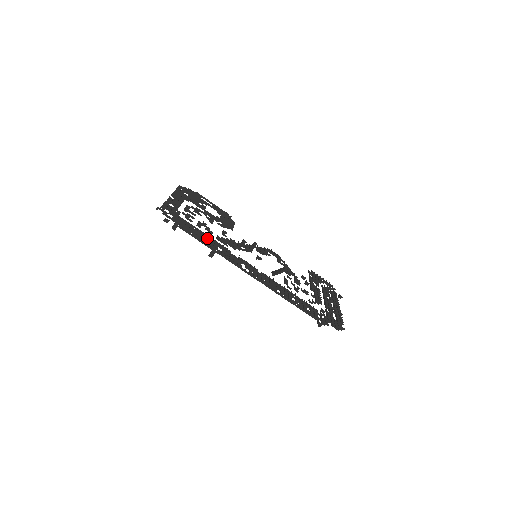
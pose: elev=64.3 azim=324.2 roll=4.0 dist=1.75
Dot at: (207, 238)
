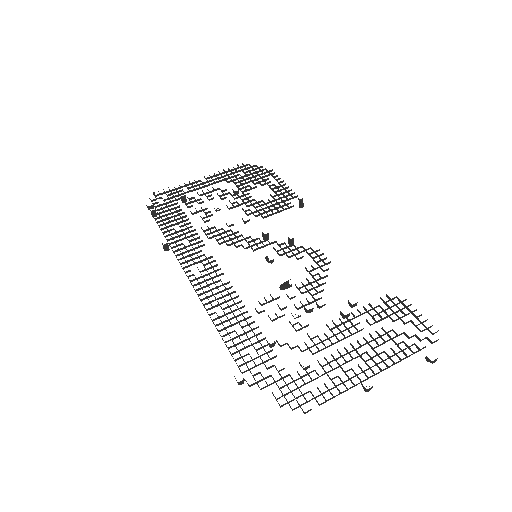
Dot at: (180, 227)
